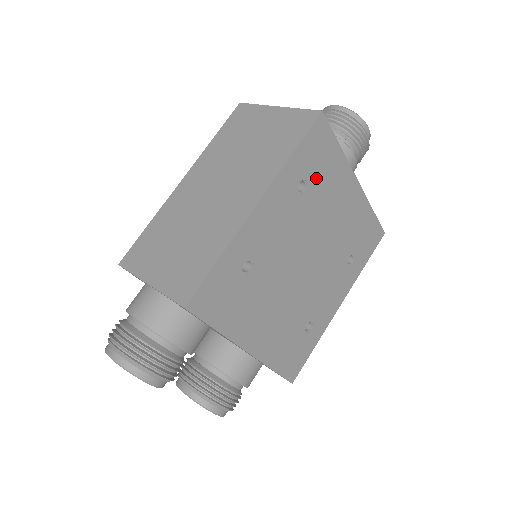
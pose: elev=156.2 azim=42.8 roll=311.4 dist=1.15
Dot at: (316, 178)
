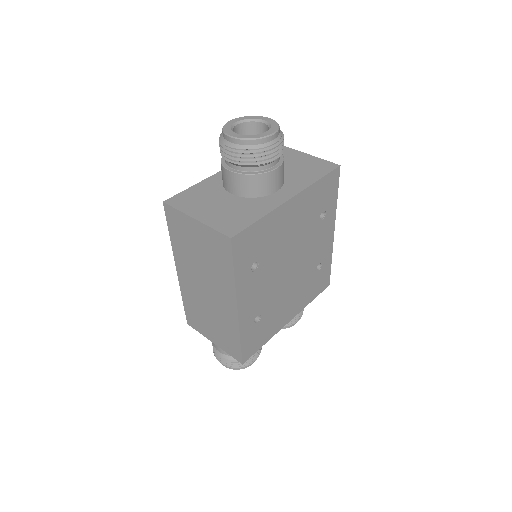
Dot at: (260, 250)
